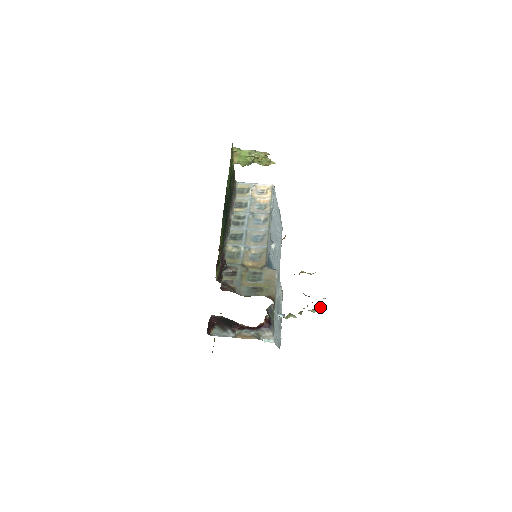
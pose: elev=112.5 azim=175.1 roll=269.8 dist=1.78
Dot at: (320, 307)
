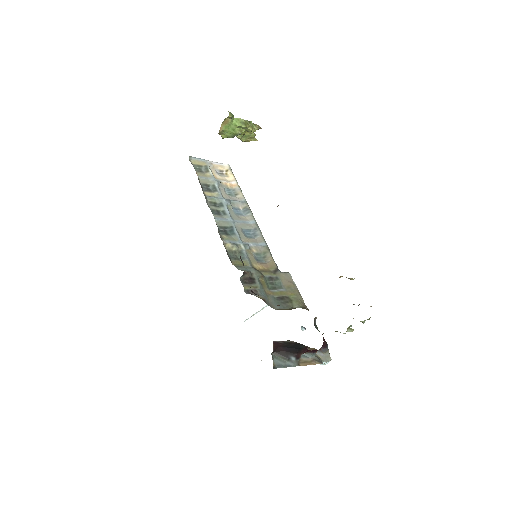
Dot at: occluded
